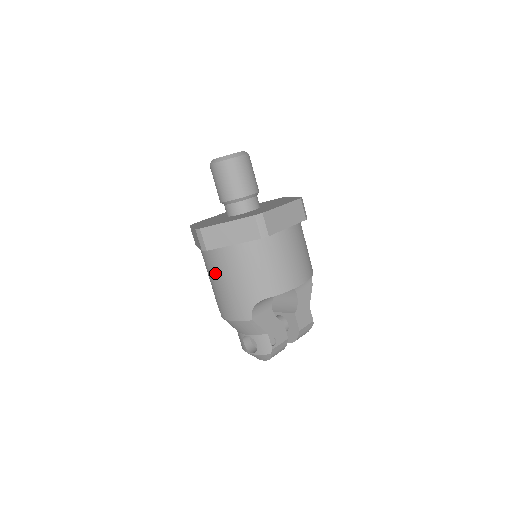
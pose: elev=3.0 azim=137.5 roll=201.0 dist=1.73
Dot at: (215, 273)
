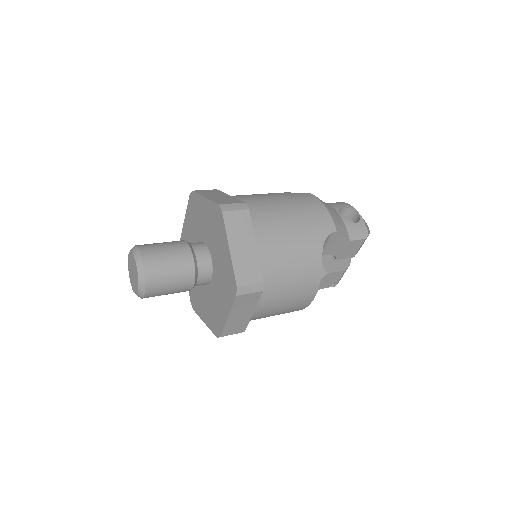
Dot at: occluded
